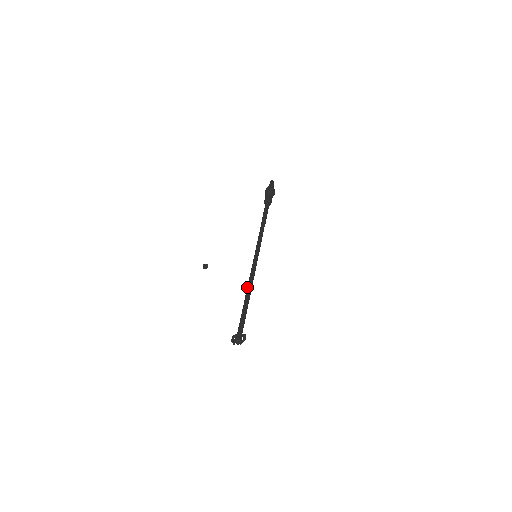
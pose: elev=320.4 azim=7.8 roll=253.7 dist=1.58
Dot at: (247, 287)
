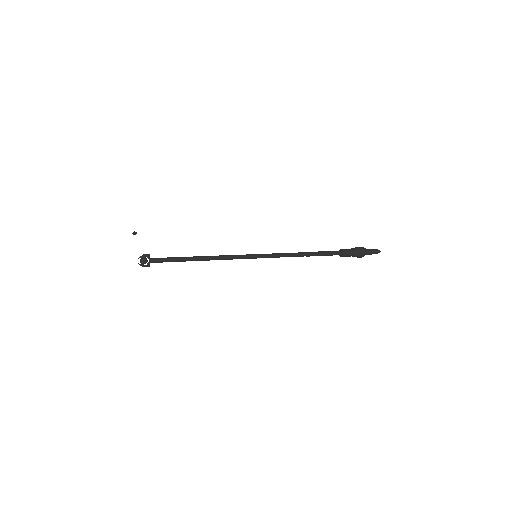
Dot at: (210, 259)
